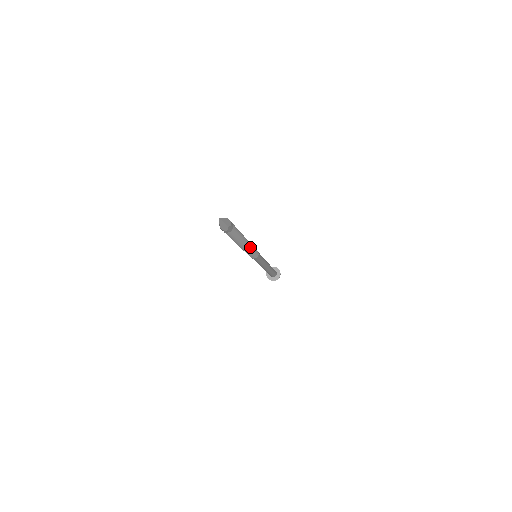
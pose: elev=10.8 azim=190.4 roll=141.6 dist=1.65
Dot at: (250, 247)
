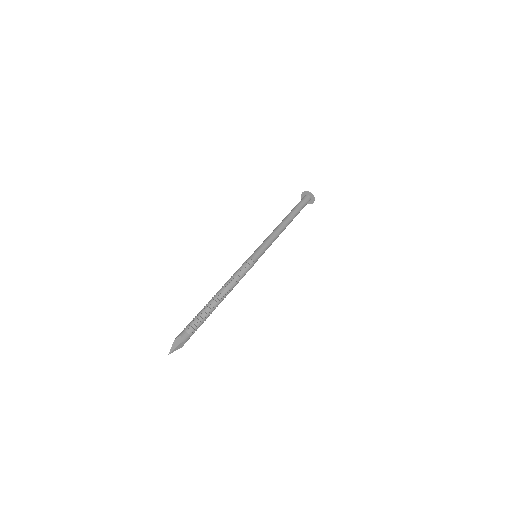
Dot at: (232, 289)
